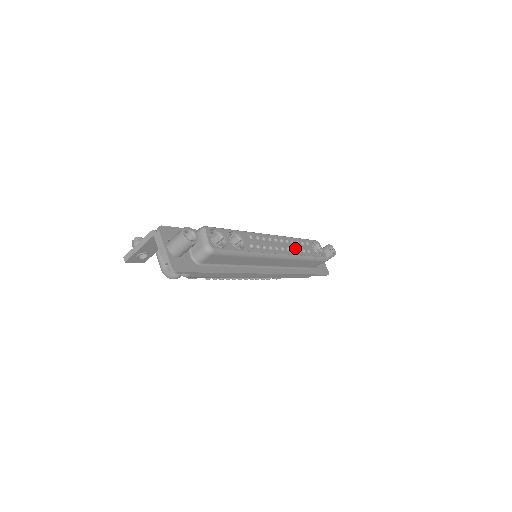
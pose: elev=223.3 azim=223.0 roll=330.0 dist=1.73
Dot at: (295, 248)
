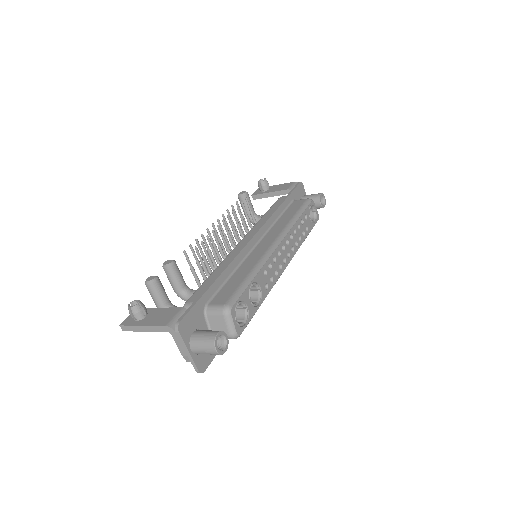
Dot at: (297, 239)
